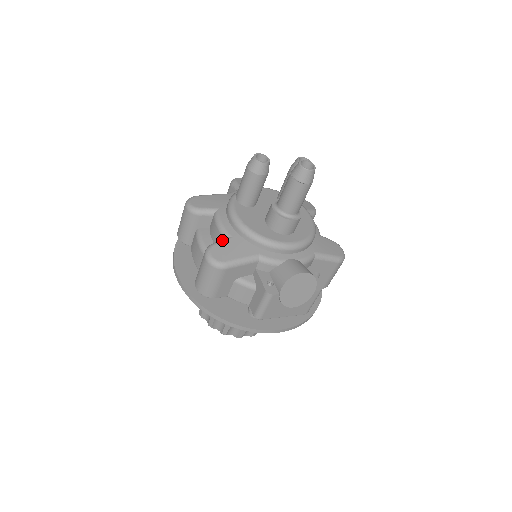
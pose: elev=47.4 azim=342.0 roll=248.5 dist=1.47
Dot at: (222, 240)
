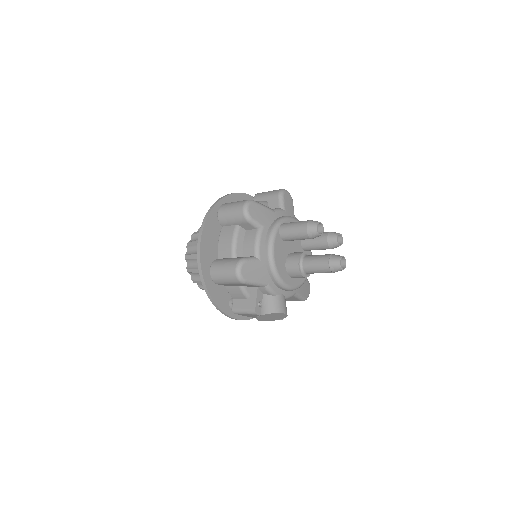
Dot at: (253, 260)
